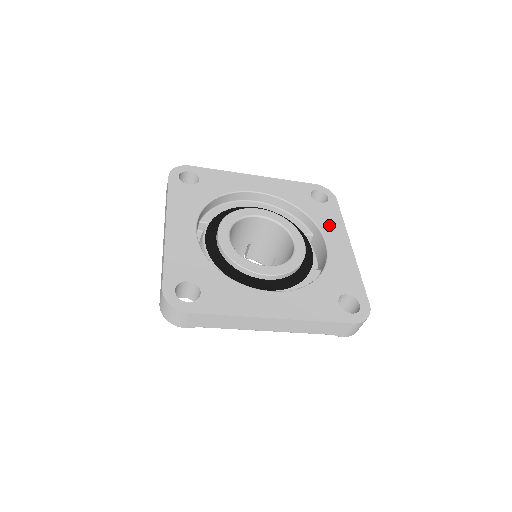
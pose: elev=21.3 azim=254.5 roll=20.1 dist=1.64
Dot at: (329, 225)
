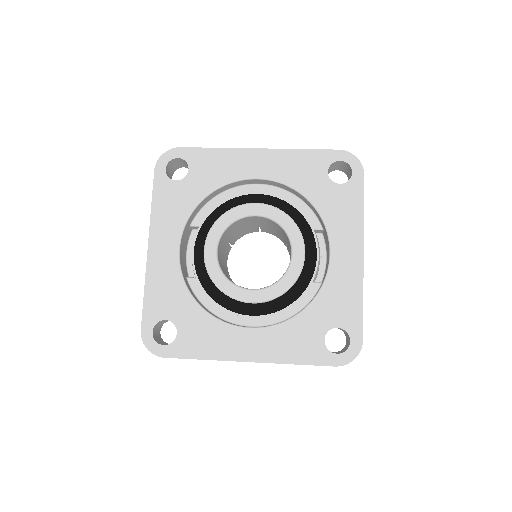
Dot at: (341, 222)
